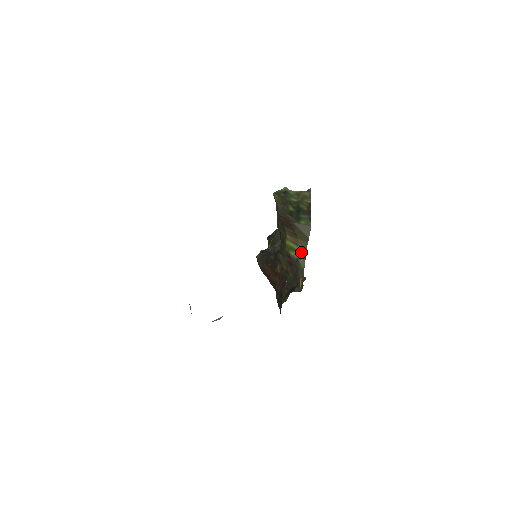
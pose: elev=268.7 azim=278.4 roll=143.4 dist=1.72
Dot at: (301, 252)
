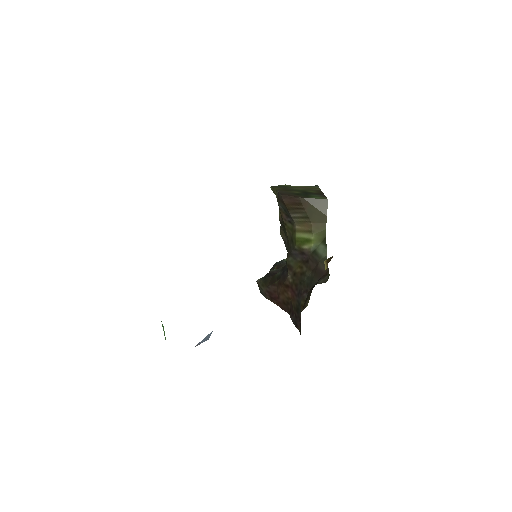
Dot at: (318, 240)
